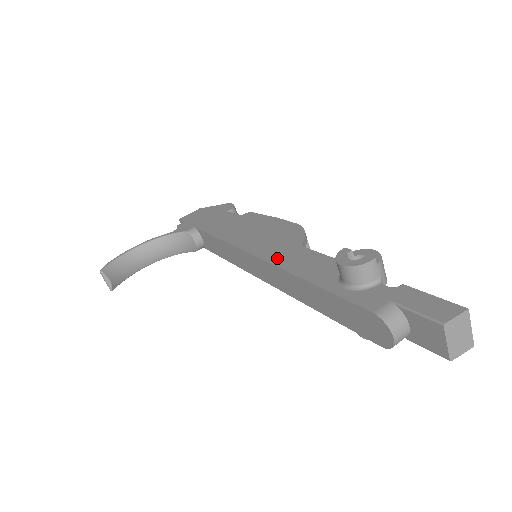
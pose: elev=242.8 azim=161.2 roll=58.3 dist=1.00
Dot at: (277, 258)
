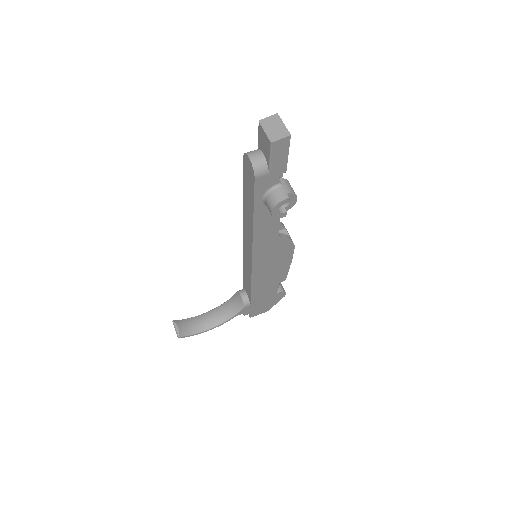
Dot at: occluded
